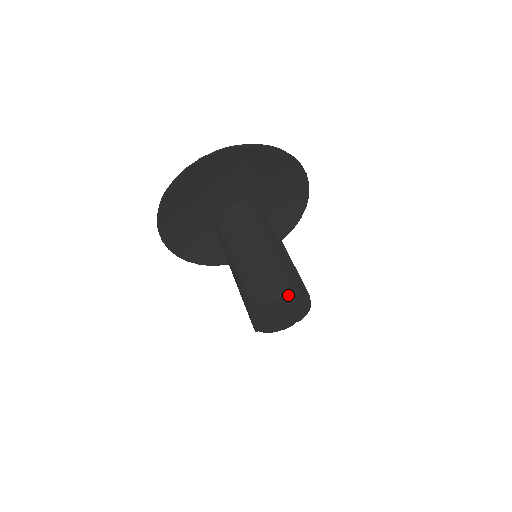
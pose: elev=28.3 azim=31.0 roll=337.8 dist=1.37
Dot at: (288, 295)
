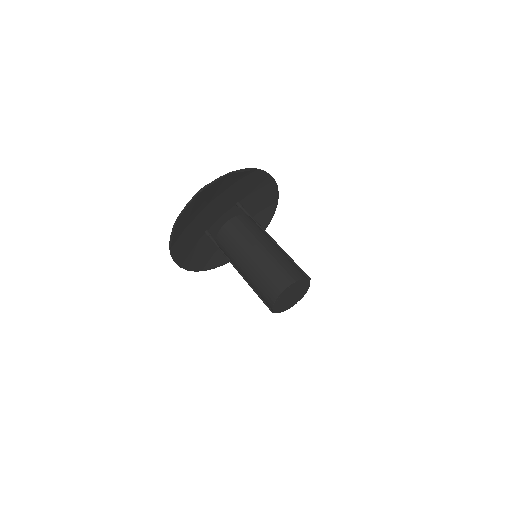
Dot at: (299, 280)
